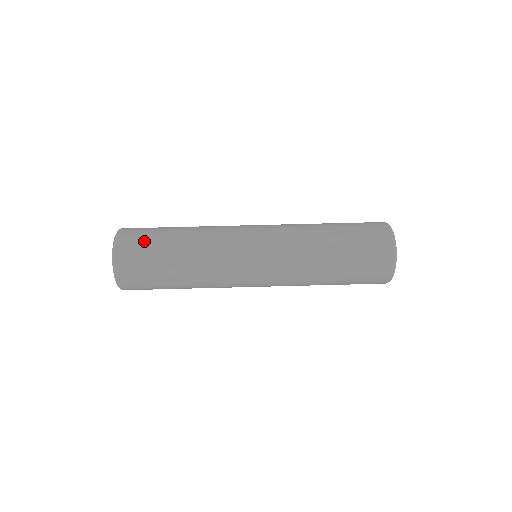
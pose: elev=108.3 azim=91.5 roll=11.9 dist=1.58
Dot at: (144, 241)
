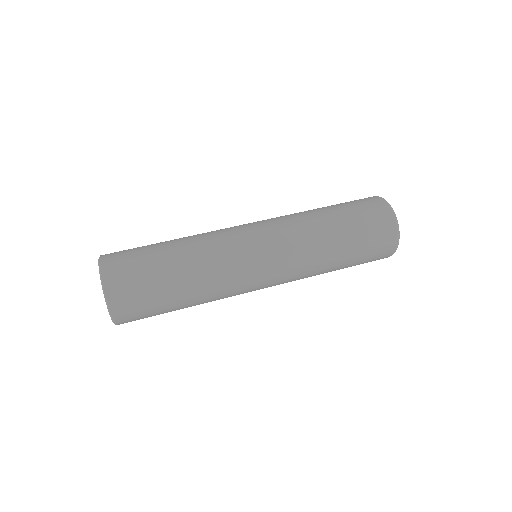
Dot at: occluded
